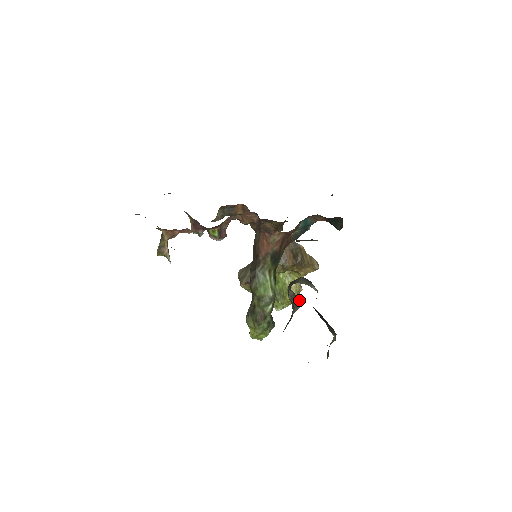
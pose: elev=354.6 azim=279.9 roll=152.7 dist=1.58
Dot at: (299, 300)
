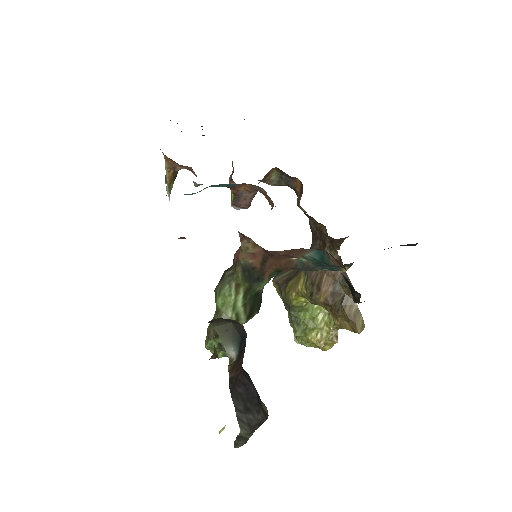
Dot at: occluded
